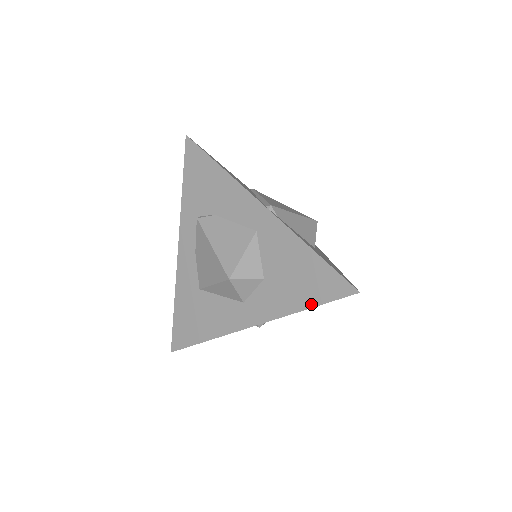
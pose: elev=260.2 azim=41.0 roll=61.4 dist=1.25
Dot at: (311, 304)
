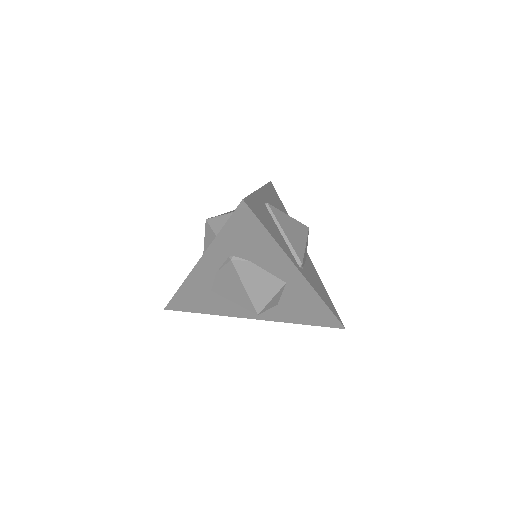
Dot at: (308, 324)
